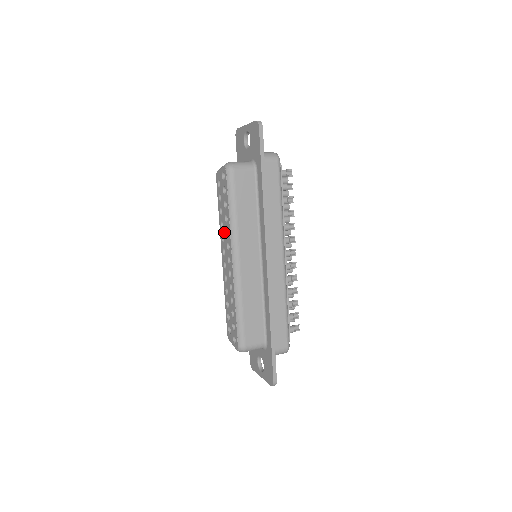
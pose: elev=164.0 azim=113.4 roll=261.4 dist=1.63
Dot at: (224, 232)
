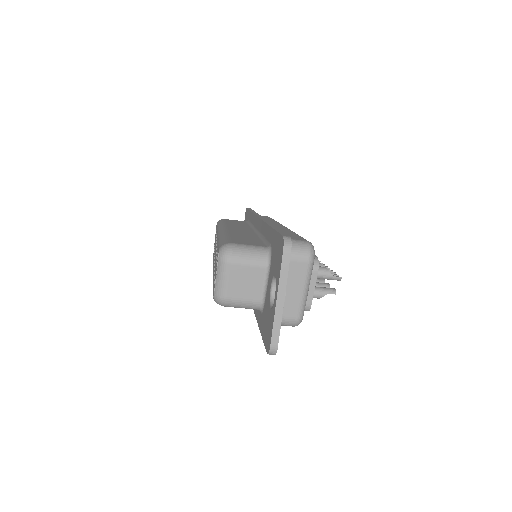
Dot at: occluded
